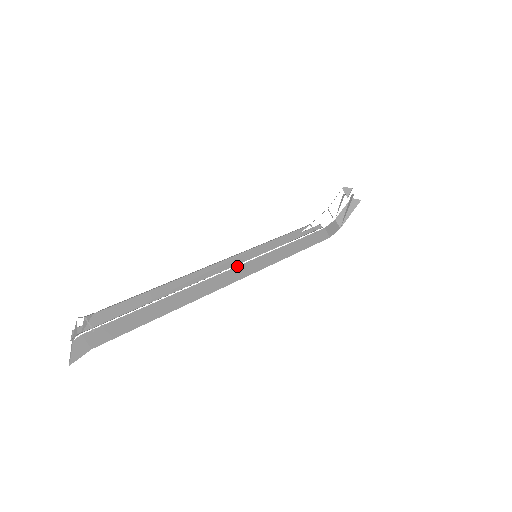
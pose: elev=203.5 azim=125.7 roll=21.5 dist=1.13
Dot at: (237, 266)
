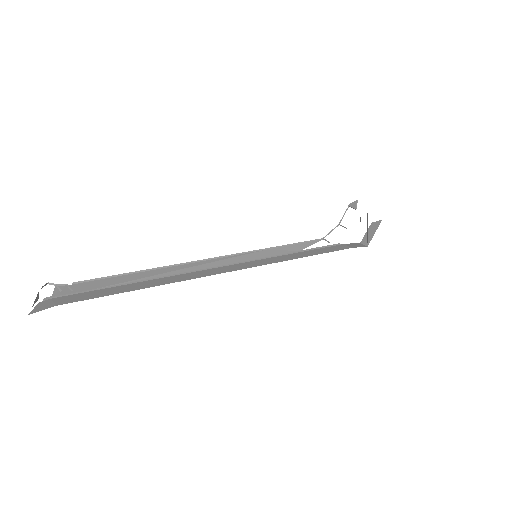
Dot at: (235, 264)
